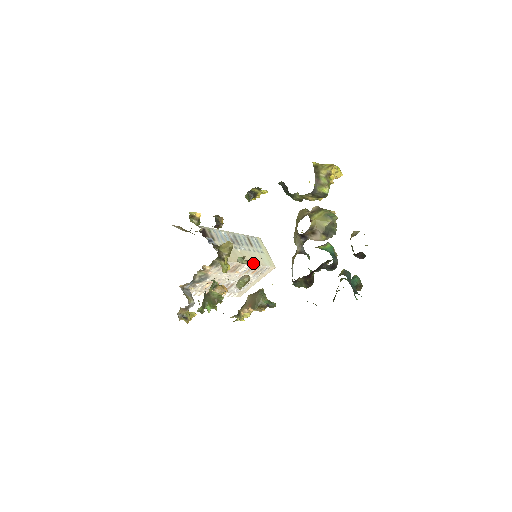
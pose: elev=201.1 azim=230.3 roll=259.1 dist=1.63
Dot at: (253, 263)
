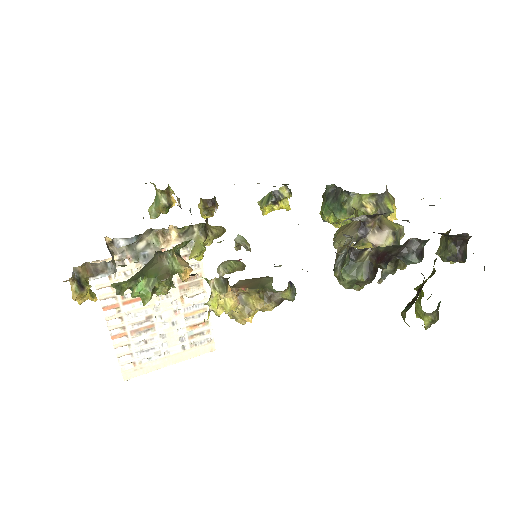
Dot at: occluded
